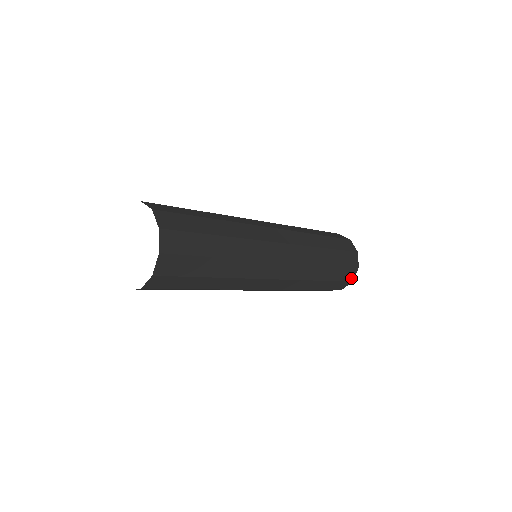
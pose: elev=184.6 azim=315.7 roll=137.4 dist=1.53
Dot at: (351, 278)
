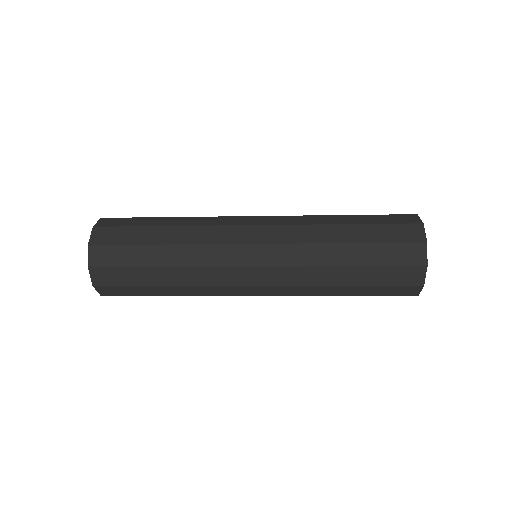
Dot at: (417, 281)
